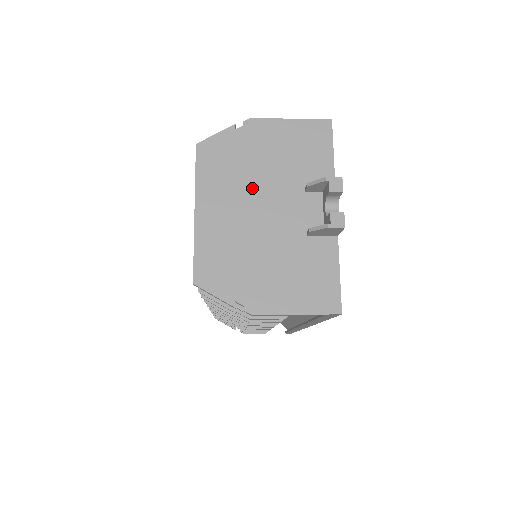
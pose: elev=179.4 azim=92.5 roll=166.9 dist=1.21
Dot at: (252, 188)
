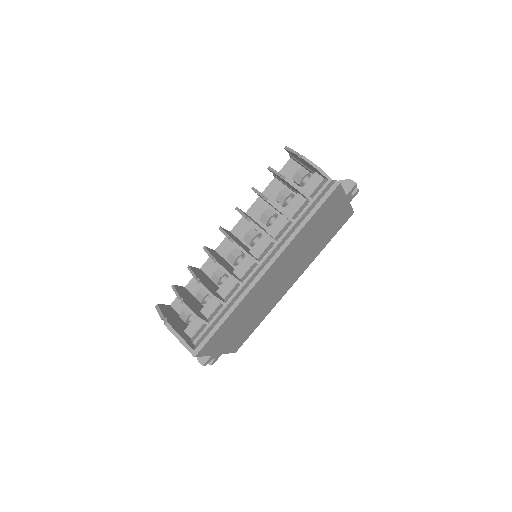
Dot at: occluded
